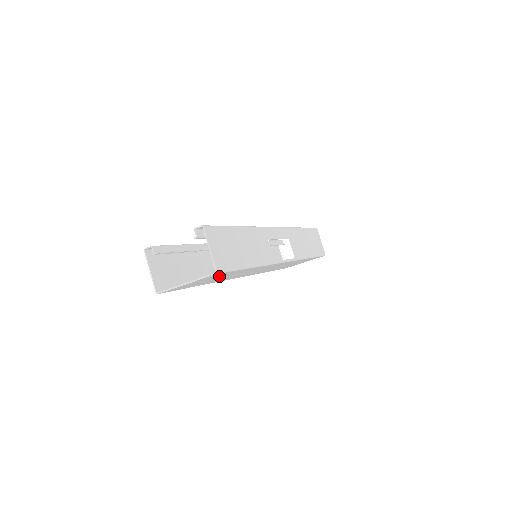
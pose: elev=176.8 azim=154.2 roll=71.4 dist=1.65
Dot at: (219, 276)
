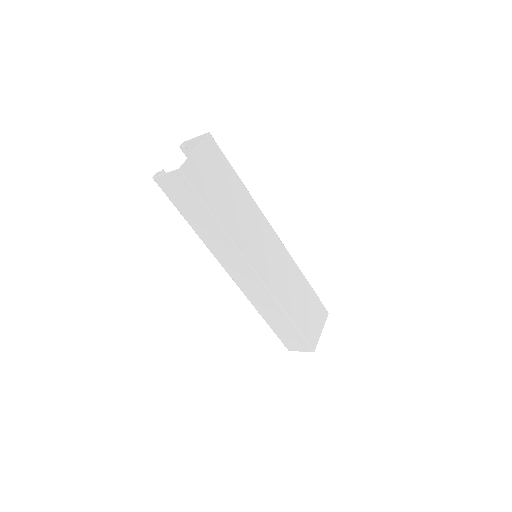
Dot at: (219, 170)
